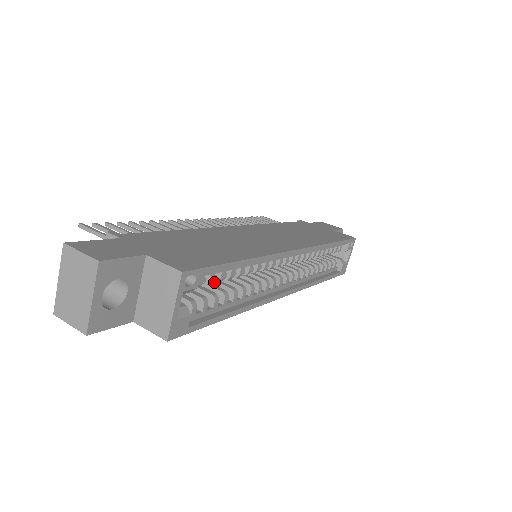
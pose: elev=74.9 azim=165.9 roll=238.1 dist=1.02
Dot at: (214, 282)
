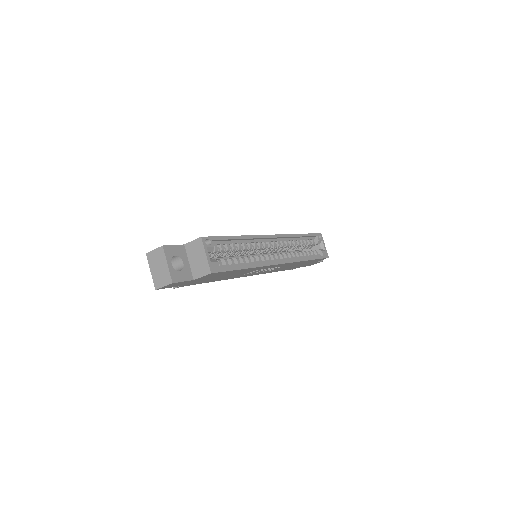
Dot at: occluded
